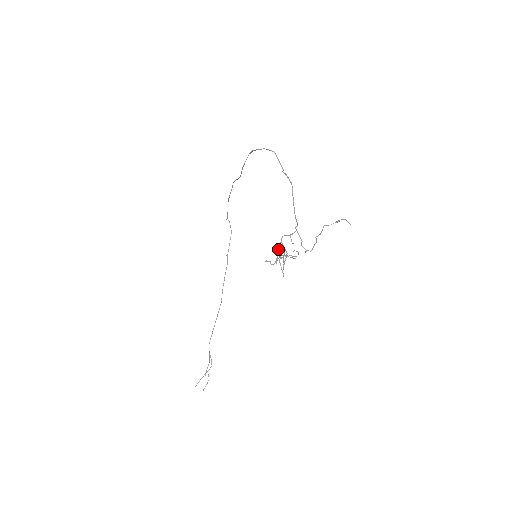
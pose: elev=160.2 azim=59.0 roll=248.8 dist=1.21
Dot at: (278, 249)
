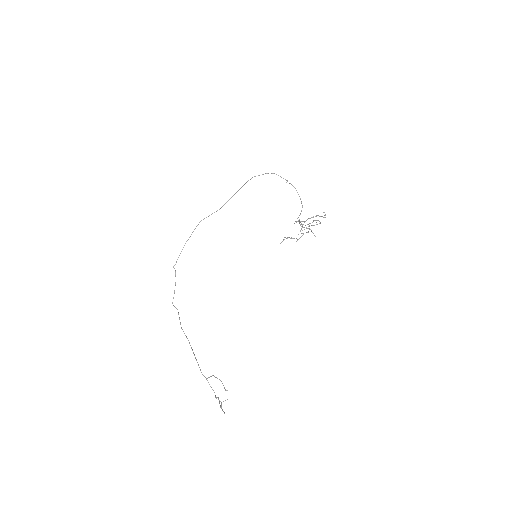
Dot at: (305, 221)
